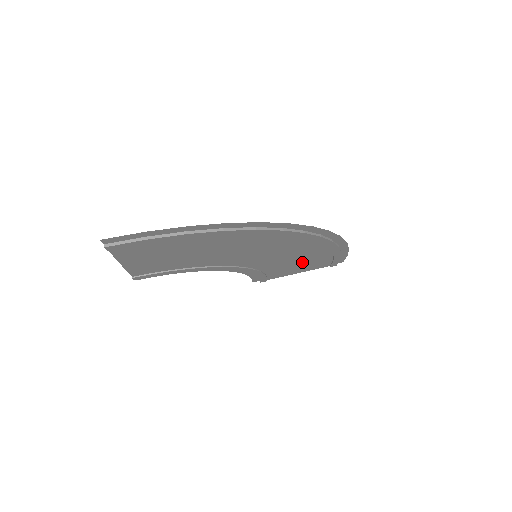
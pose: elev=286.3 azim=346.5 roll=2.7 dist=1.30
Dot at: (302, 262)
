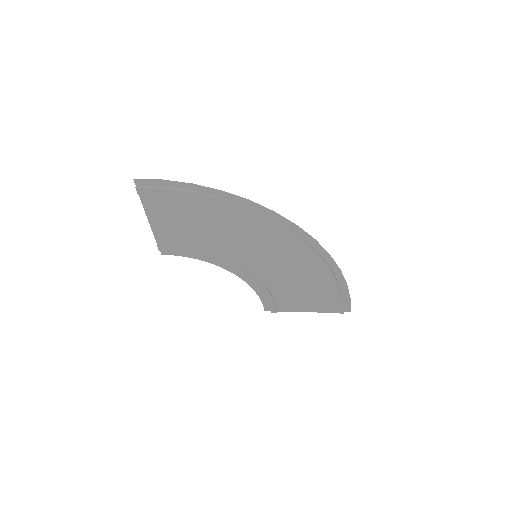
Dot at: (305, 290)
